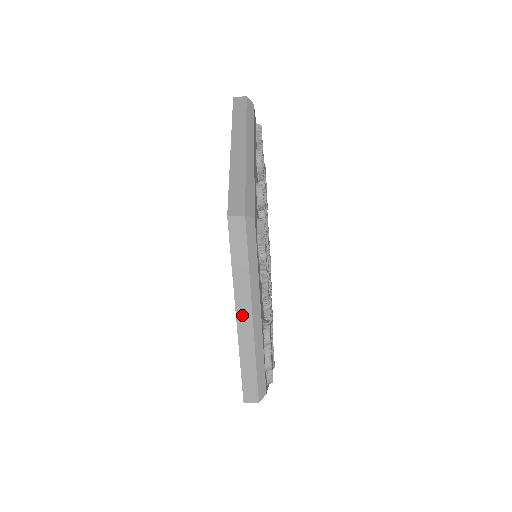
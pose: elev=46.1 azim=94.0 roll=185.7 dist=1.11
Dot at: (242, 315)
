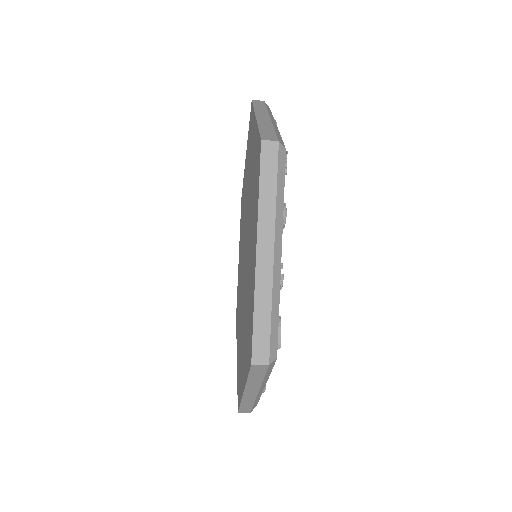
Dot at: (249, 392)
